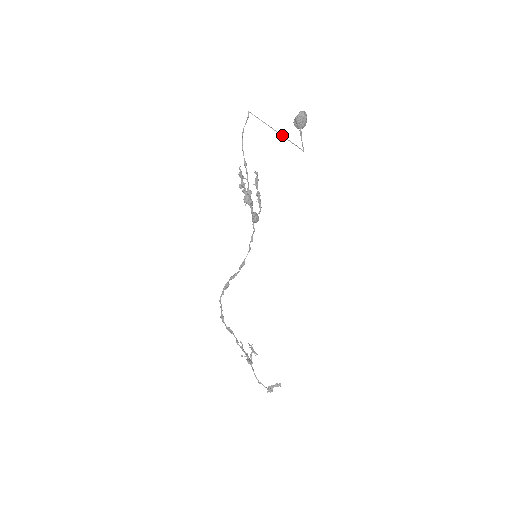
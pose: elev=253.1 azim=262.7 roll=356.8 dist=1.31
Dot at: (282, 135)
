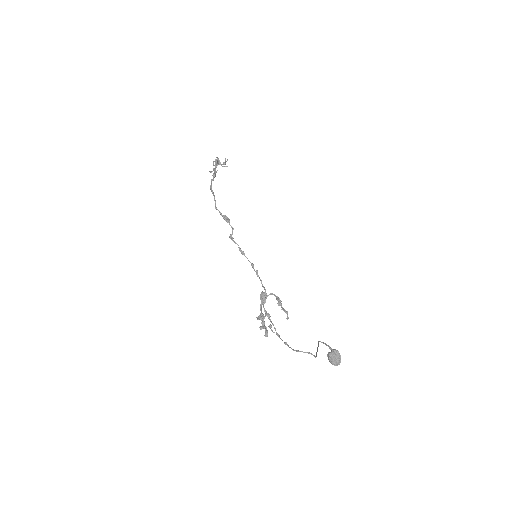
Dot at: occluded
